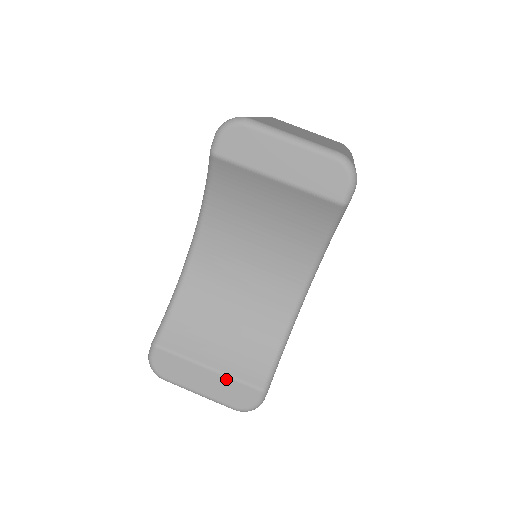
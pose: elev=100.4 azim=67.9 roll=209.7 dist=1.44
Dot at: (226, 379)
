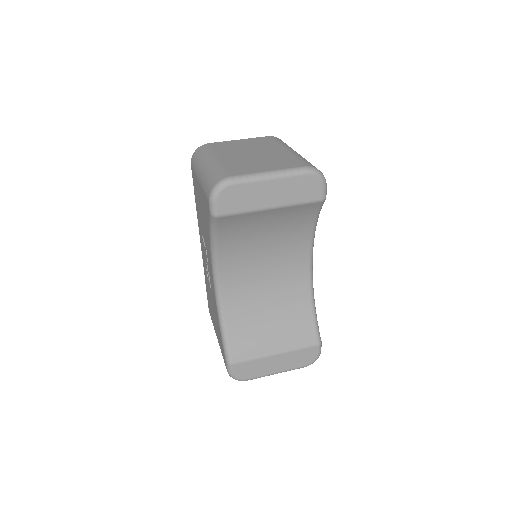
Dot at: (292, 353)
